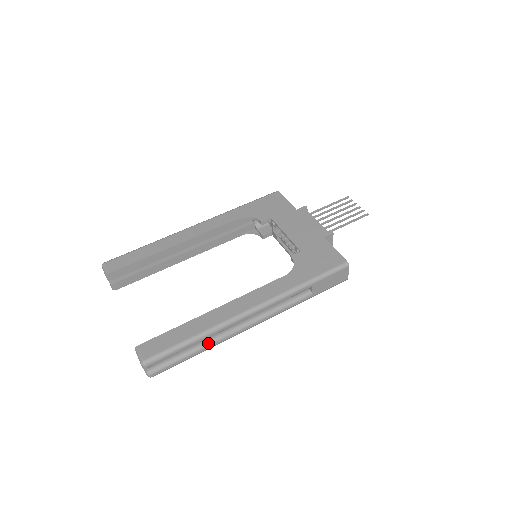
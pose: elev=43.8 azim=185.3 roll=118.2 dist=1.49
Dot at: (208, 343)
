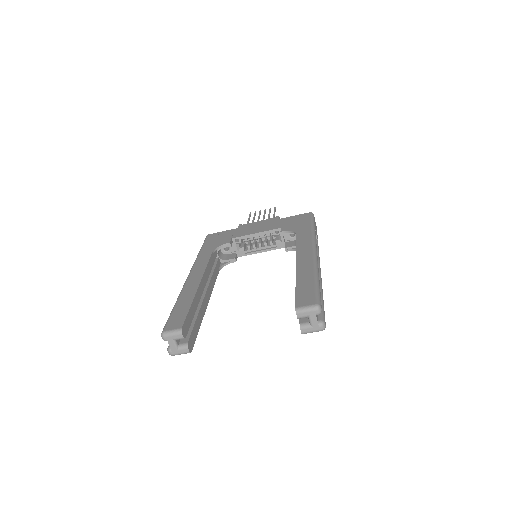
Dot at: (320, 286)
